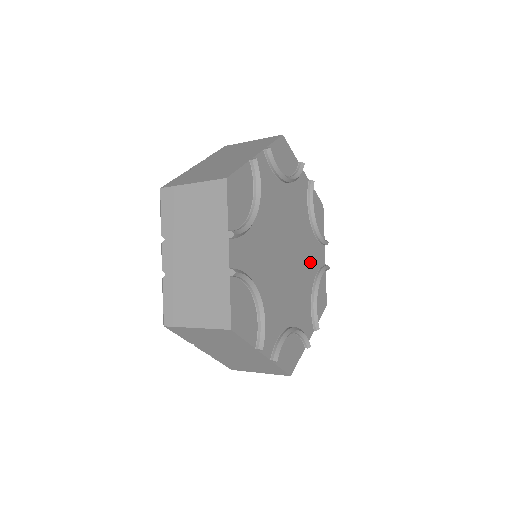
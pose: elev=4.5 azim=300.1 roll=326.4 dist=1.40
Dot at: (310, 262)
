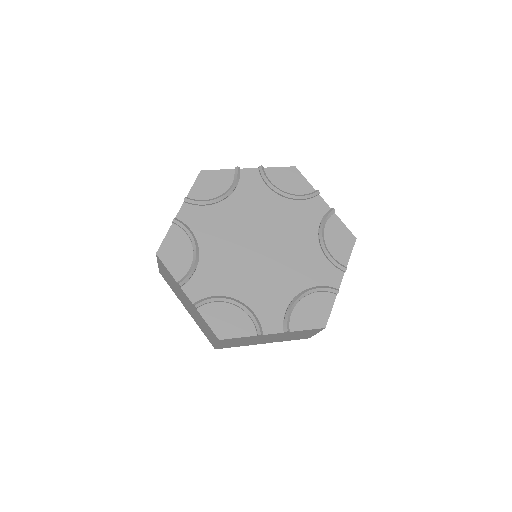
Dot at: (302, 225)
